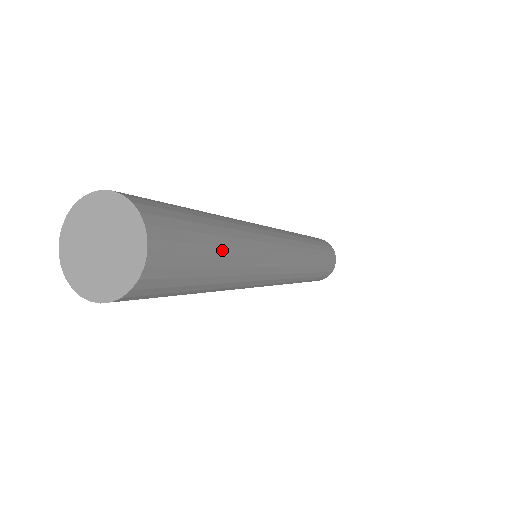
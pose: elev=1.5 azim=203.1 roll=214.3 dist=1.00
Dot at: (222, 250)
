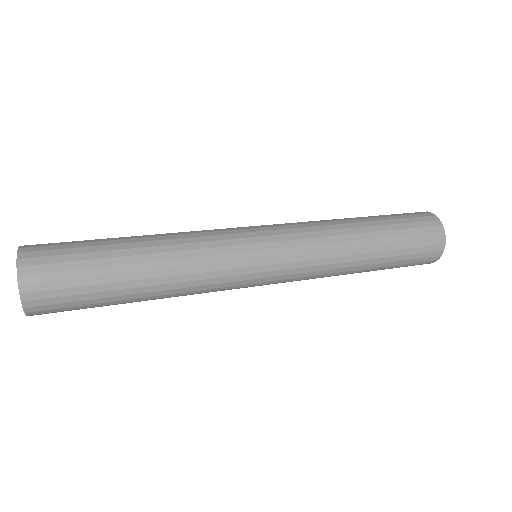
Dot at: (126, 284)
